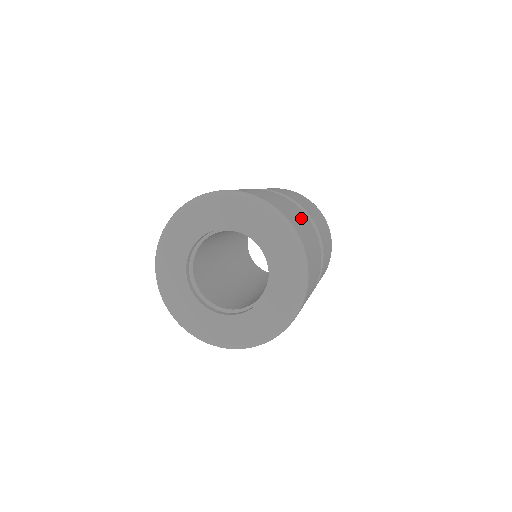
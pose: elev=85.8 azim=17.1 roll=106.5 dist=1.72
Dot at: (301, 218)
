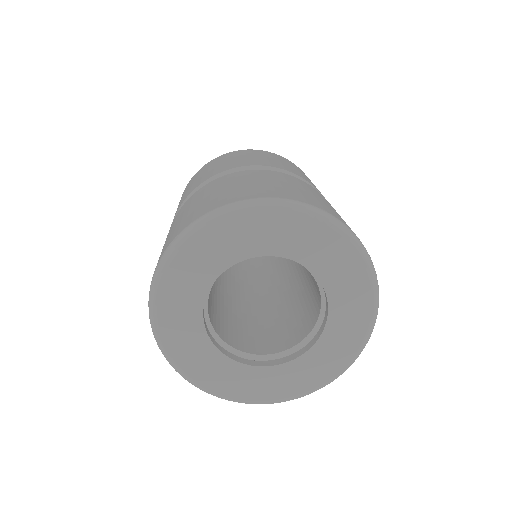
Dot at: occluded
